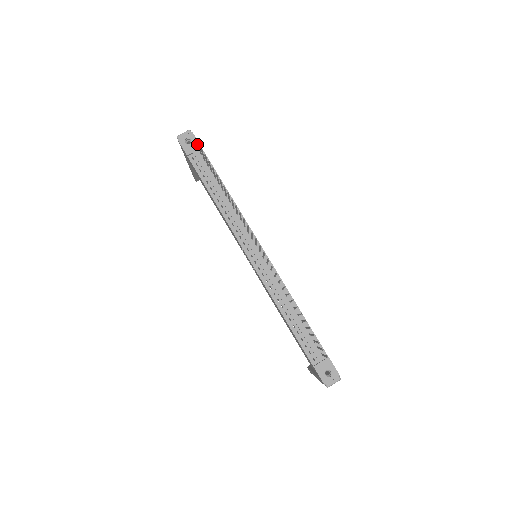
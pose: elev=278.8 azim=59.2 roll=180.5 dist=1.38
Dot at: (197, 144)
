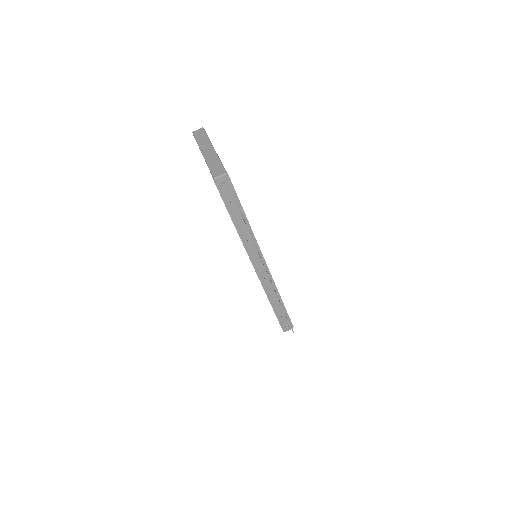
Dot at: occluded
